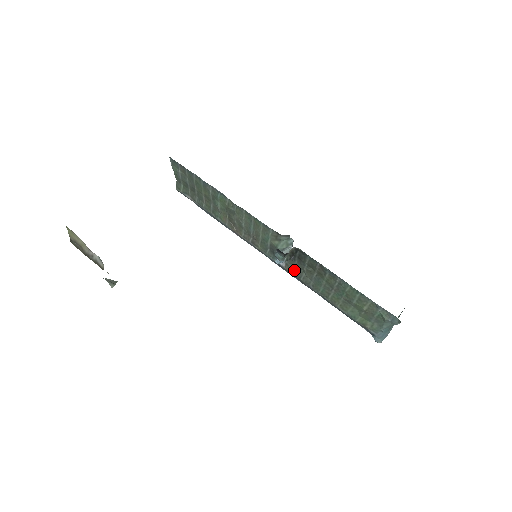
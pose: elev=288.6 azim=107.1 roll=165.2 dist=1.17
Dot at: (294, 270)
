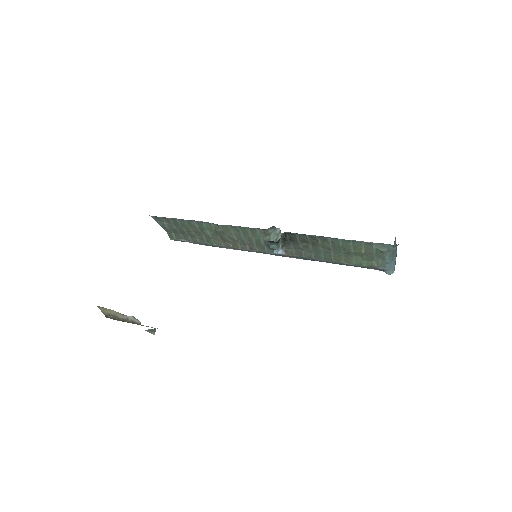
Dot at: (294, 252)
